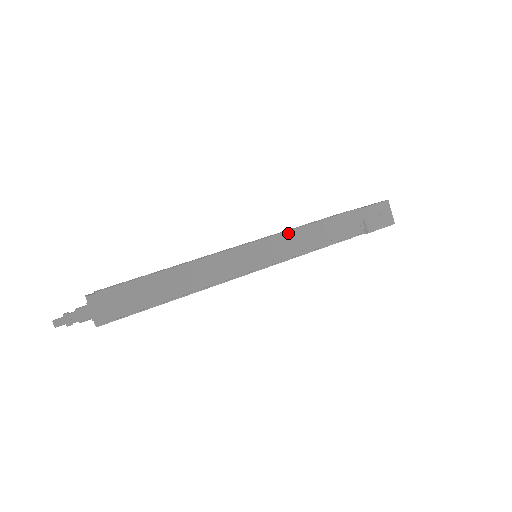
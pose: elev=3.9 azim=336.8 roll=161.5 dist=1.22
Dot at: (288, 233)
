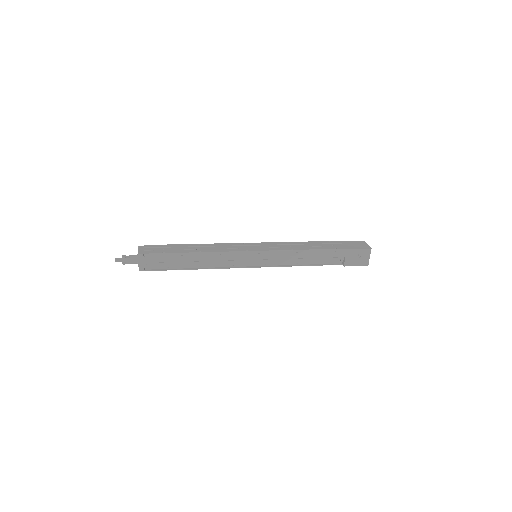
Dot at: (283, 252)
